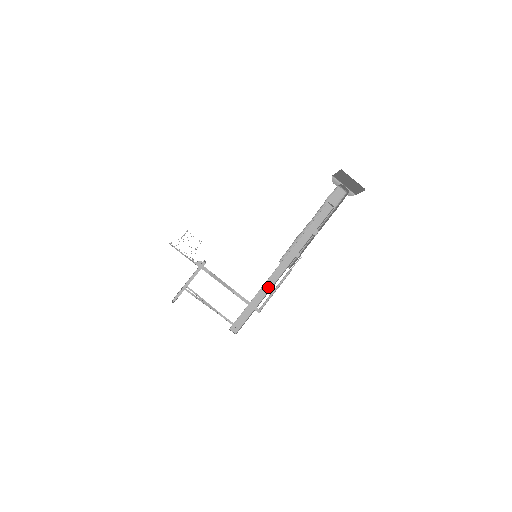
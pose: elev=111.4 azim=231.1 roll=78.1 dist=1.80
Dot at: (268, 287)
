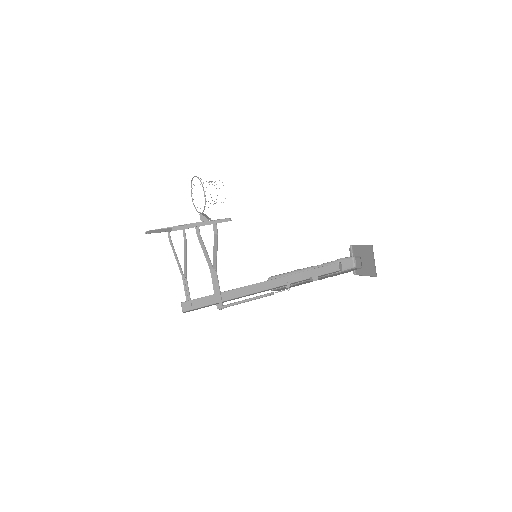
Dot at: (243, 292)
